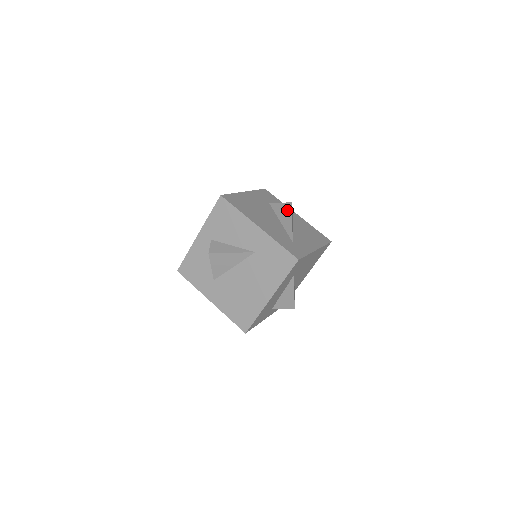
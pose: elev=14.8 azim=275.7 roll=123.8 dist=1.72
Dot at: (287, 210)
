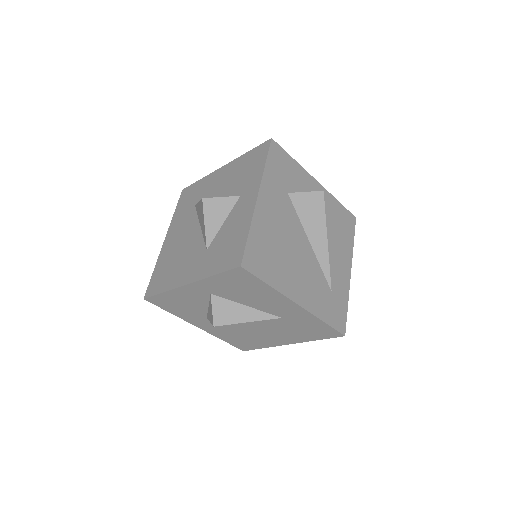
Dot at: (318, 213)
